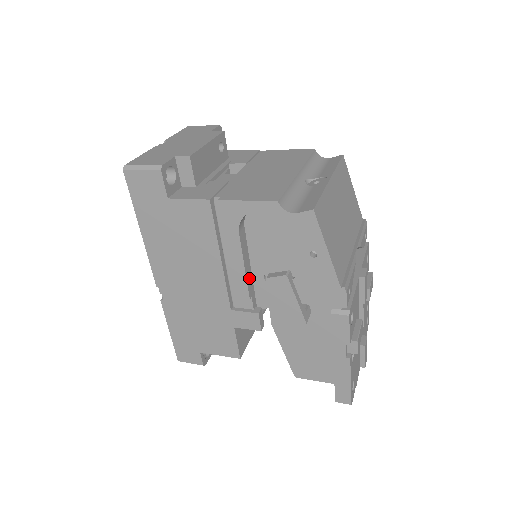
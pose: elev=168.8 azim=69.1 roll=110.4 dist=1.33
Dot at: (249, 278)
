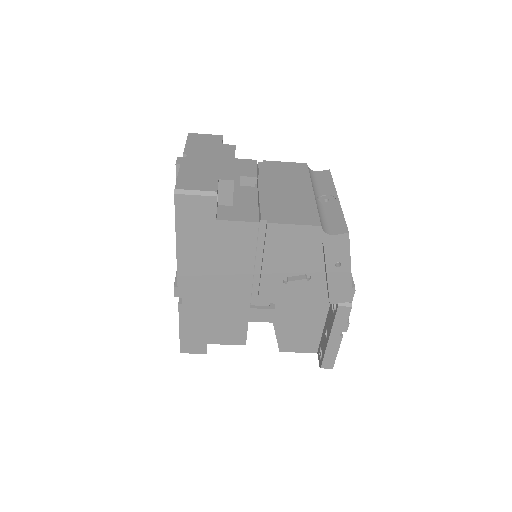
Dot at: occluded
